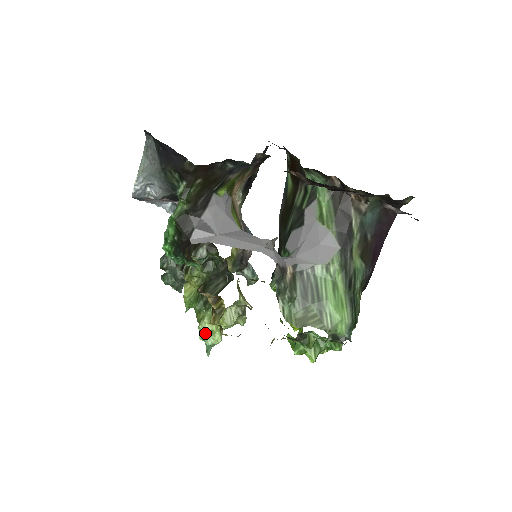
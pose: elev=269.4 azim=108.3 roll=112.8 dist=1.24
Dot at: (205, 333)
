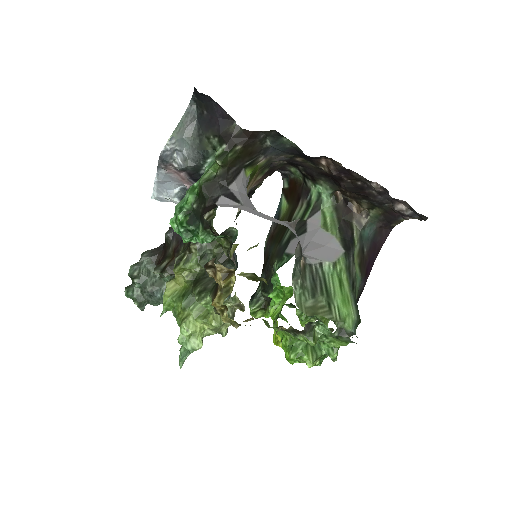
Dot at: (187, 333)
